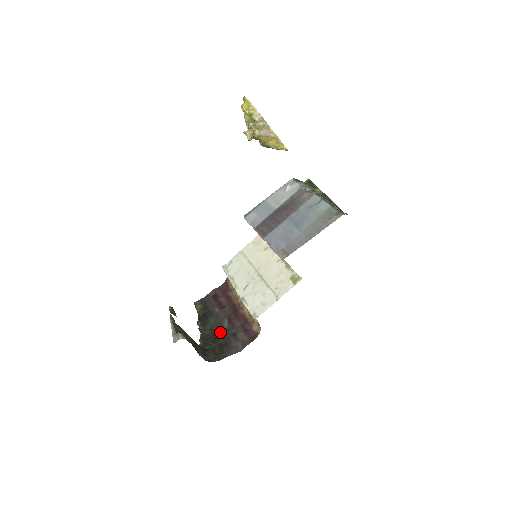
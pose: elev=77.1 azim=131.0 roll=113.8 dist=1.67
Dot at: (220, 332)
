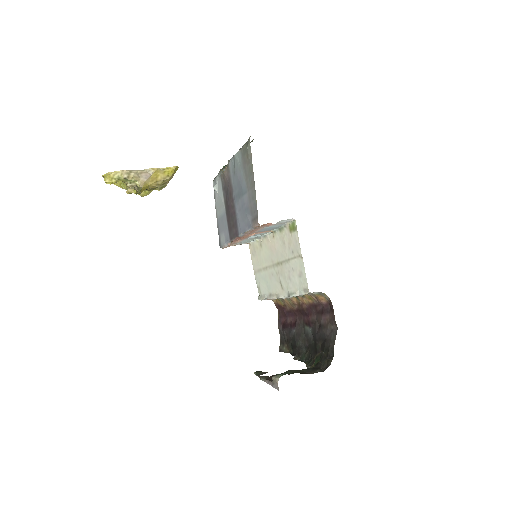
Dot at: (313, 341)
